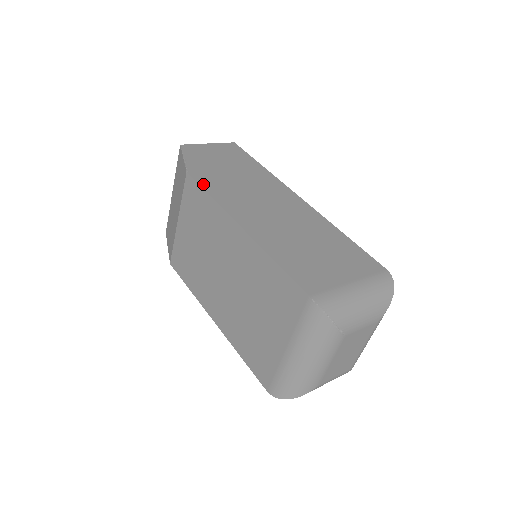
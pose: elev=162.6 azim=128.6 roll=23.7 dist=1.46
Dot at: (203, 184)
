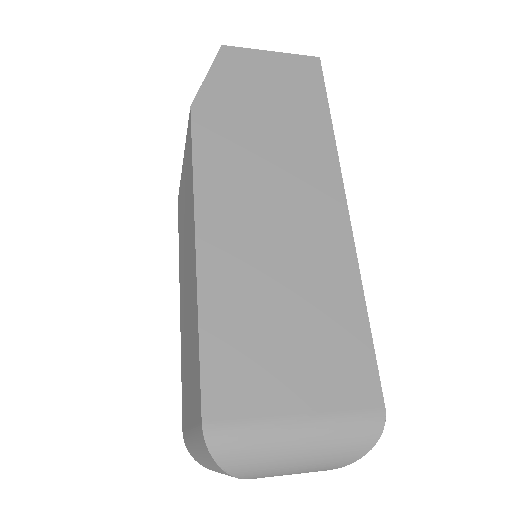
Dot at: (198, 139)
